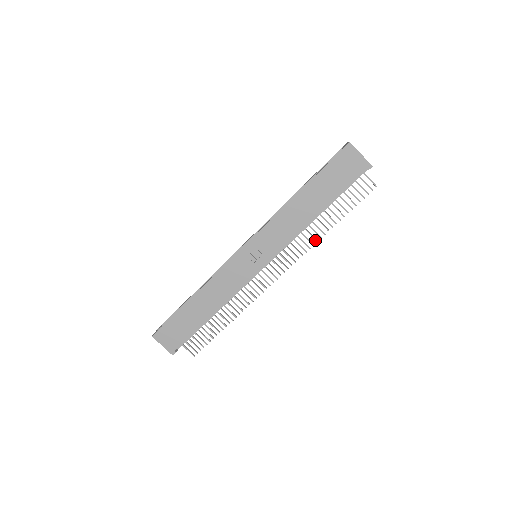
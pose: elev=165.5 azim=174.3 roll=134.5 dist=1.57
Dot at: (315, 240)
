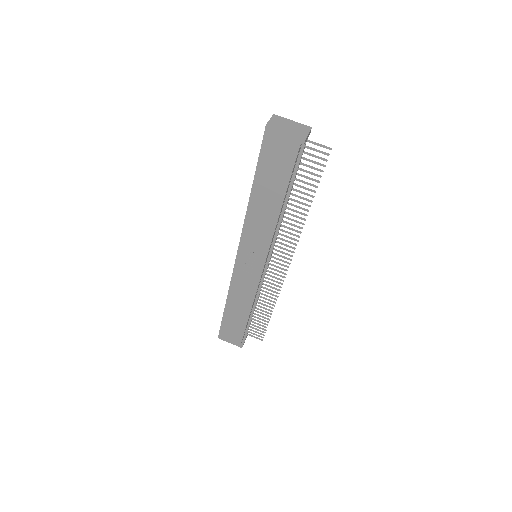
Dot at: occluded
